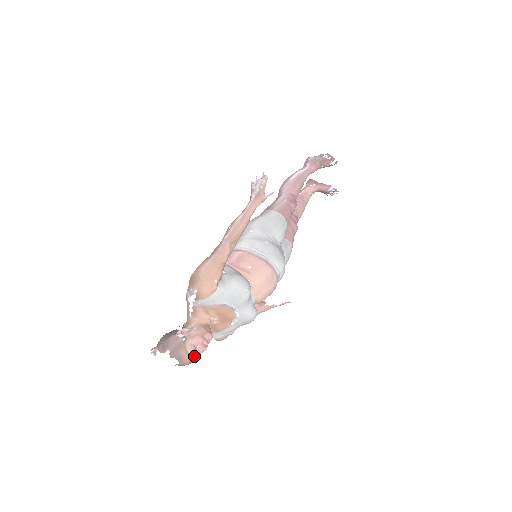
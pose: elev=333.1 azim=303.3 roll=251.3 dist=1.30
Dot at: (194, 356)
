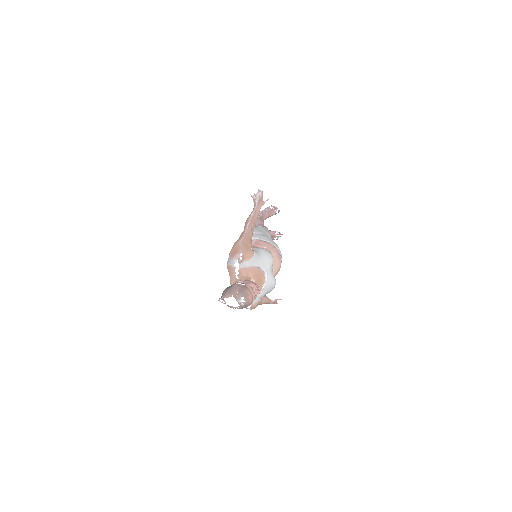
Dot at: occluded
